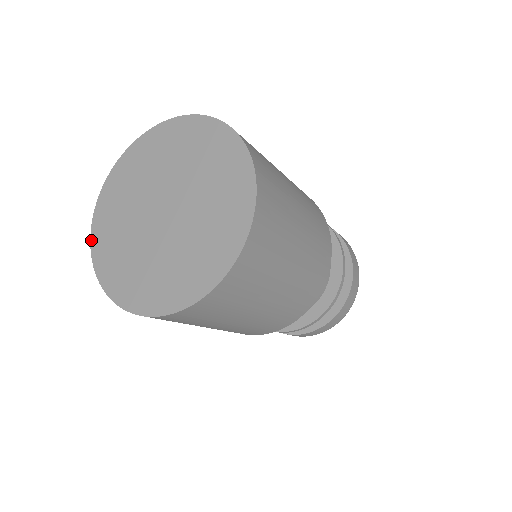
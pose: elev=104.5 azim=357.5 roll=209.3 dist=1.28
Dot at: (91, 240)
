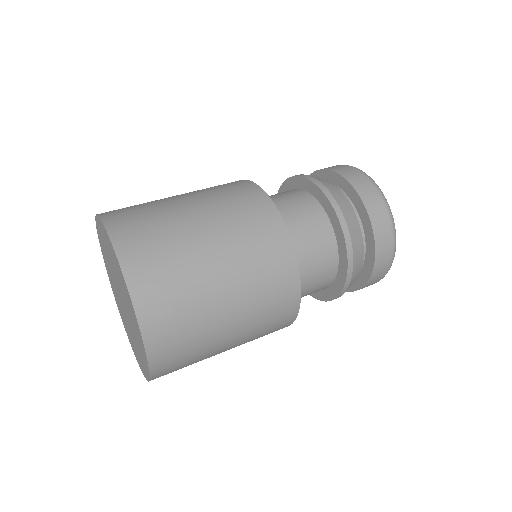
Dot at: occluded
